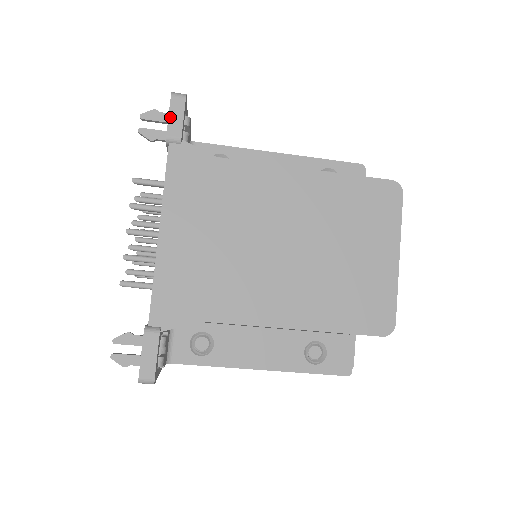
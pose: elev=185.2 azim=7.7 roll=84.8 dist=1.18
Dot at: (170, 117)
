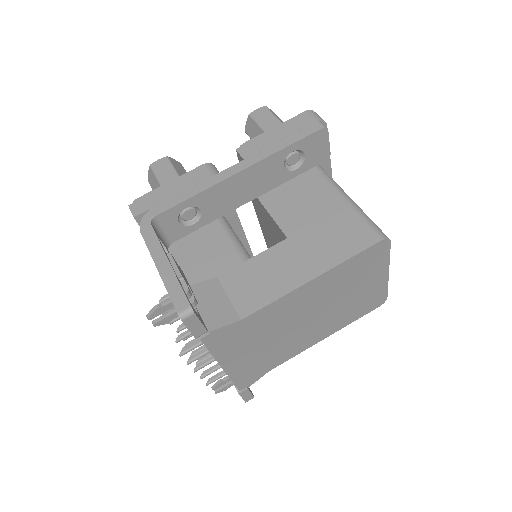
Dot at: (190, 330)
